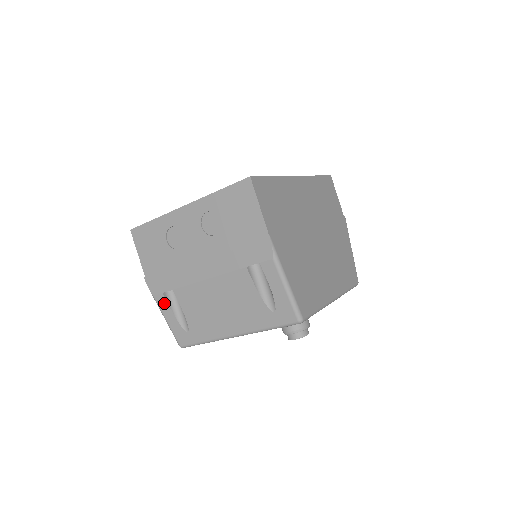
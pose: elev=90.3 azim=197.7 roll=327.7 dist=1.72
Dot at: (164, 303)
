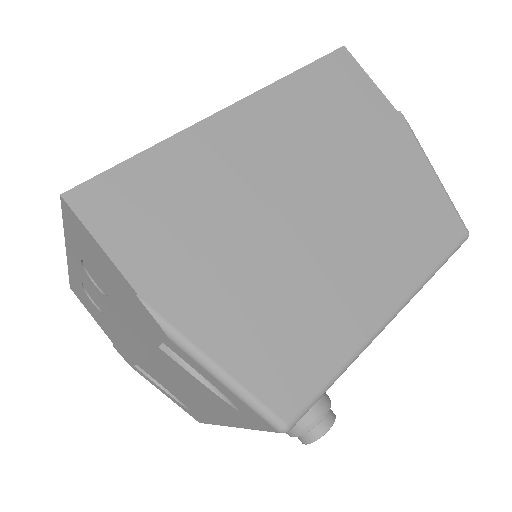
Dot at: (145, 377)
